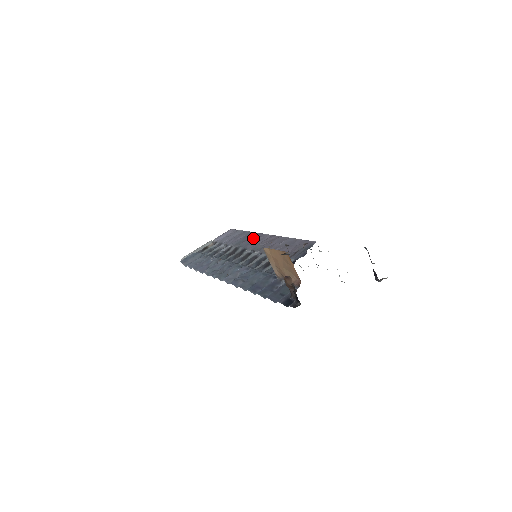
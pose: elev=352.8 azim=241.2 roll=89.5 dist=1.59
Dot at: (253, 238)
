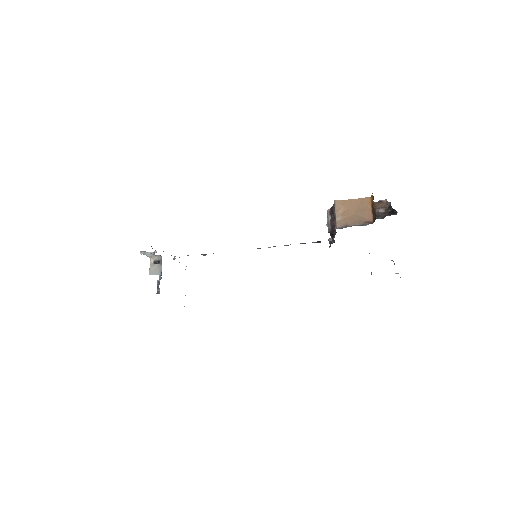
Dot at: occluded
